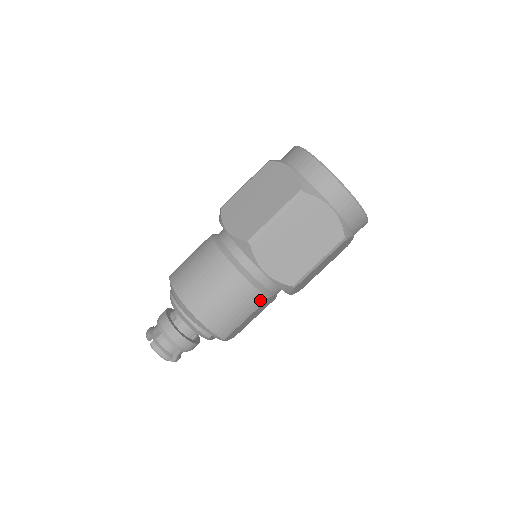
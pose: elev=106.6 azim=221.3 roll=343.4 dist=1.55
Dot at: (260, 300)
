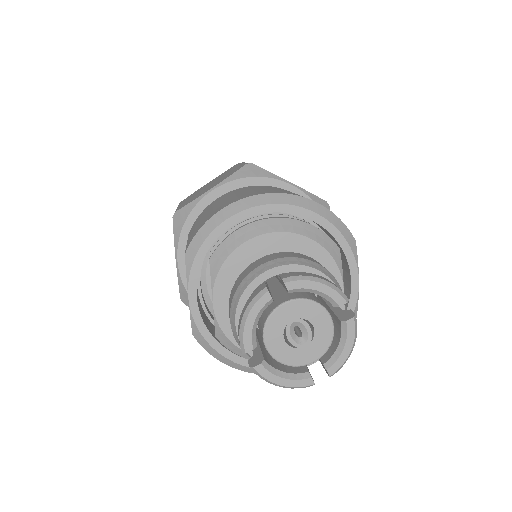
Dot at: occluded
